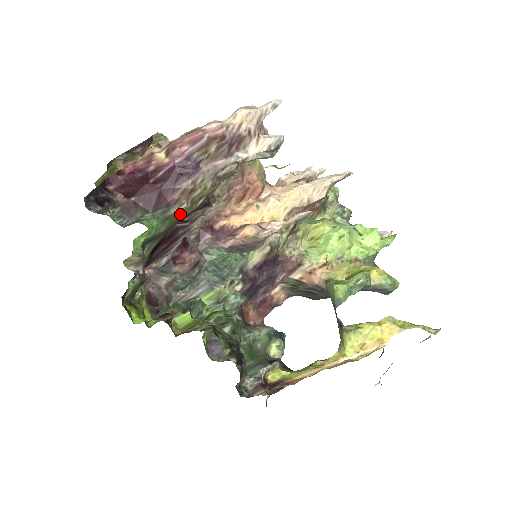
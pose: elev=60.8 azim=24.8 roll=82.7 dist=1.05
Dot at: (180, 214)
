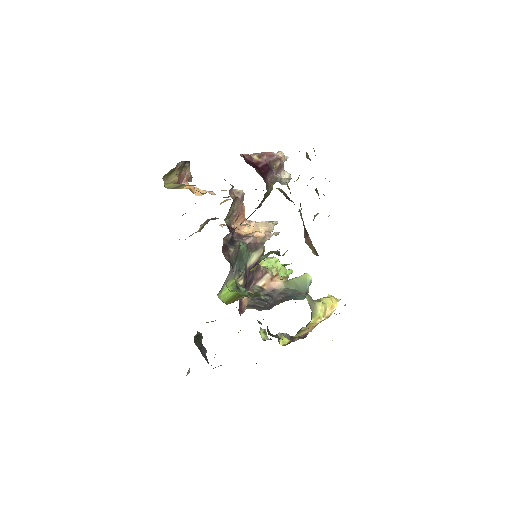
Dot at: (267, 194)
